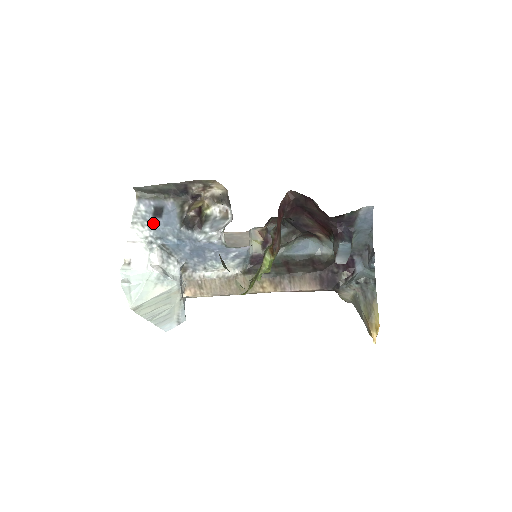
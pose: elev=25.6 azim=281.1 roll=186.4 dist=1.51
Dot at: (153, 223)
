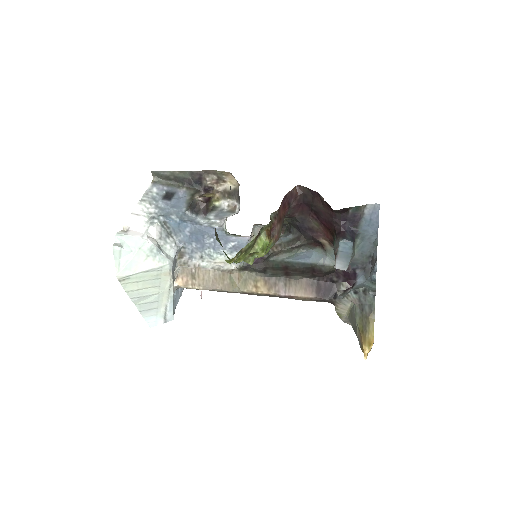
Dot at: (161, 203)
